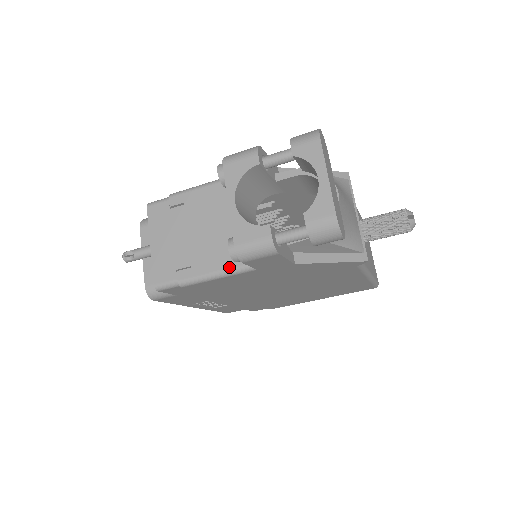
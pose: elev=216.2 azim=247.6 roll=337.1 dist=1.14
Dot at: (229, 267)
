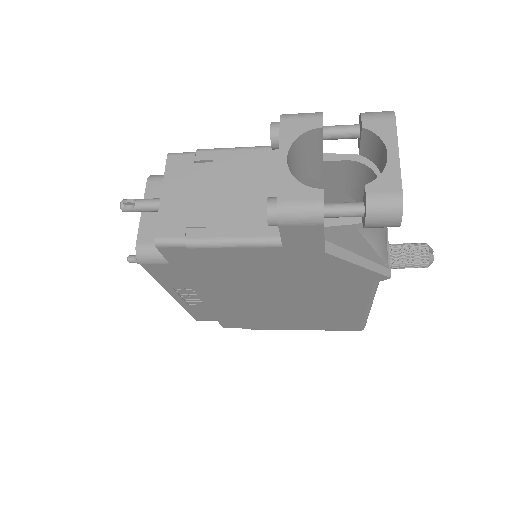
Dot at: (251, 236)
